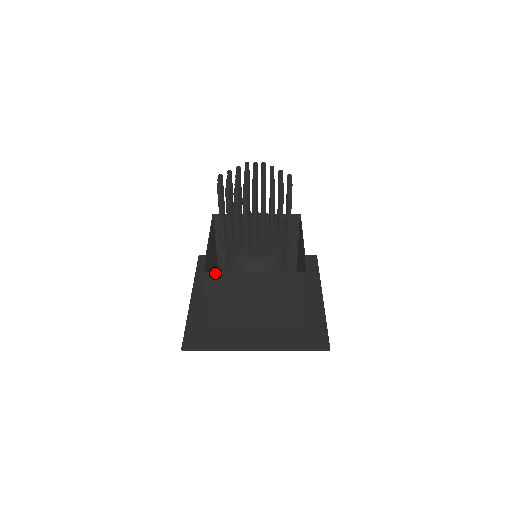
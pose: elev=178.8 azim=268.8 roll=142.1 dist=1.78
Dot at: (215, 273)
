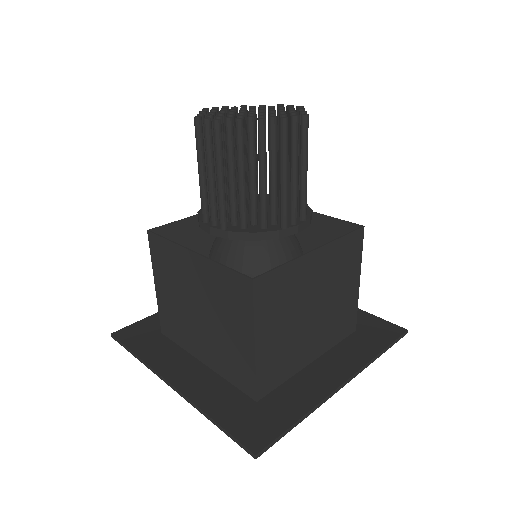
Dot at: (268, 273)
